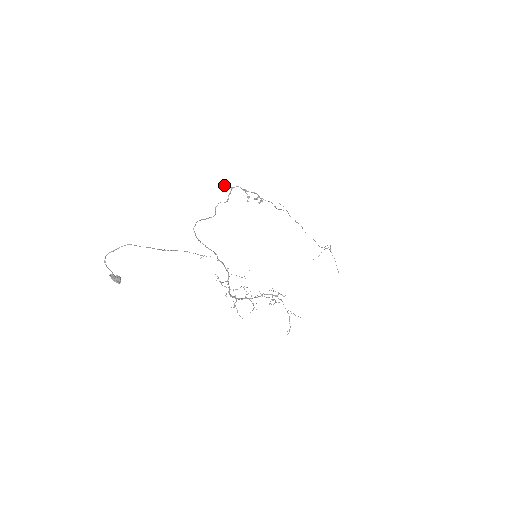
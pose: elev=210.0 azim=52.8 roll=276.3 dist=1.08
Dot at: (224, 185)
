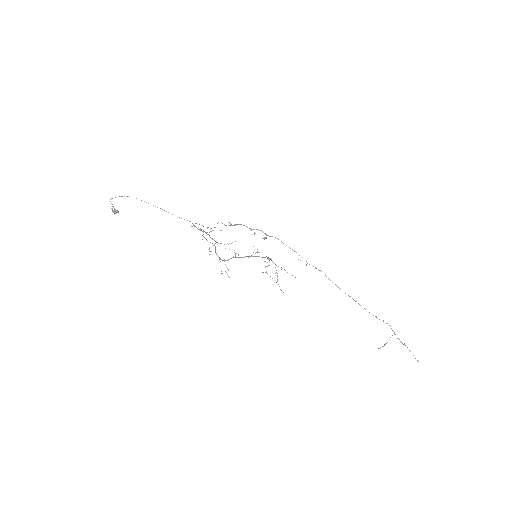
Dot at: occluded
